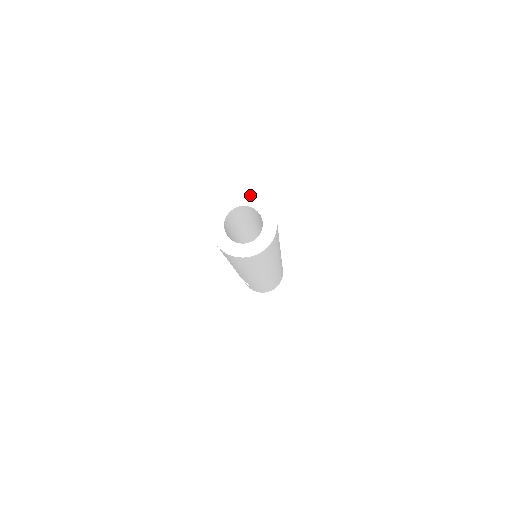
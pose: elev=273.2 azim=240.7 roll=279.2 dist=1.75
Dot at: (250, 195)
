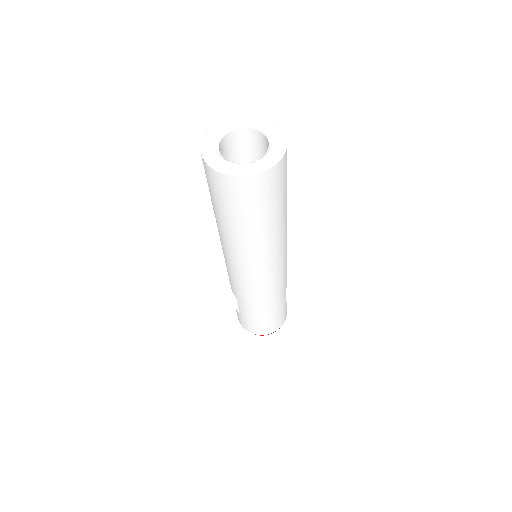
Dot at: (263, 118)
